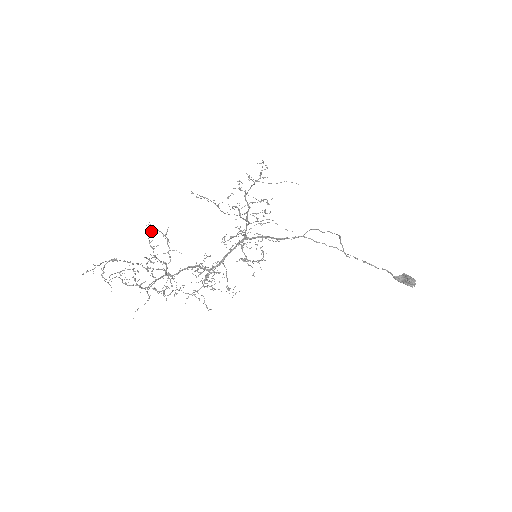
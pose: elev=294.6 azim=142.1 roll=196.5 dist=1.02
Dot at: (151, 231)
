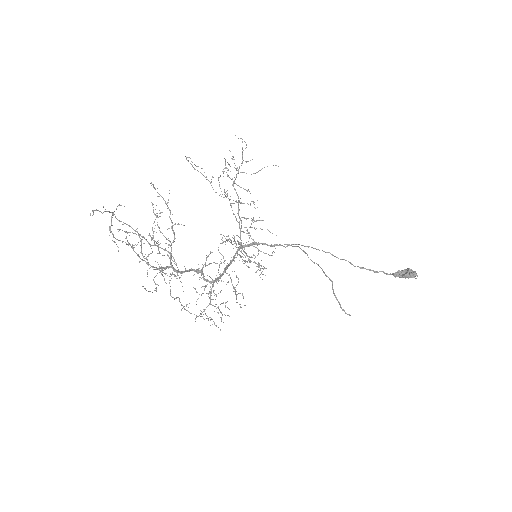
Dot at: occluded
